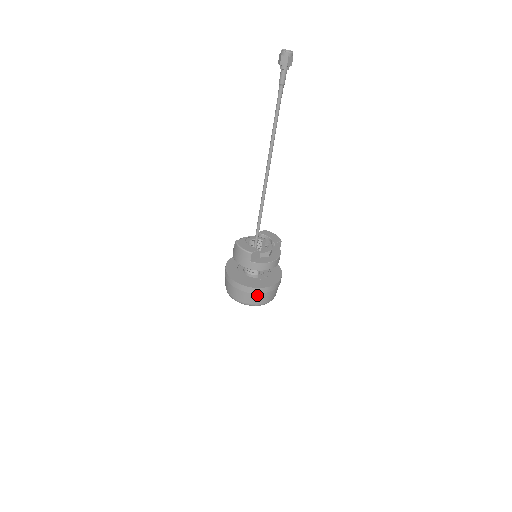
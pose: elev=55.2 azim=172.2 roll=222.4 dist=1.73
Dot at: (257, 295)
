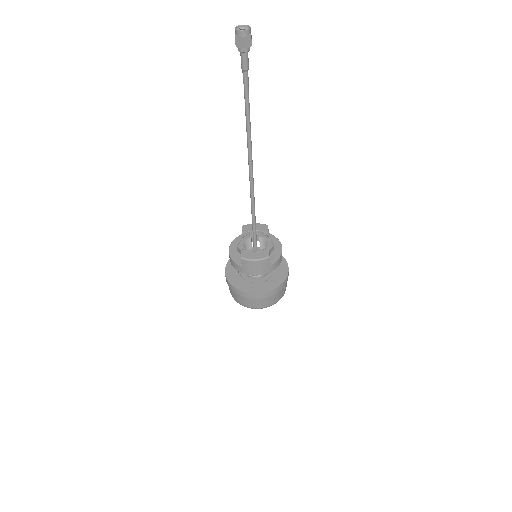
Dot at: (283, 288)
